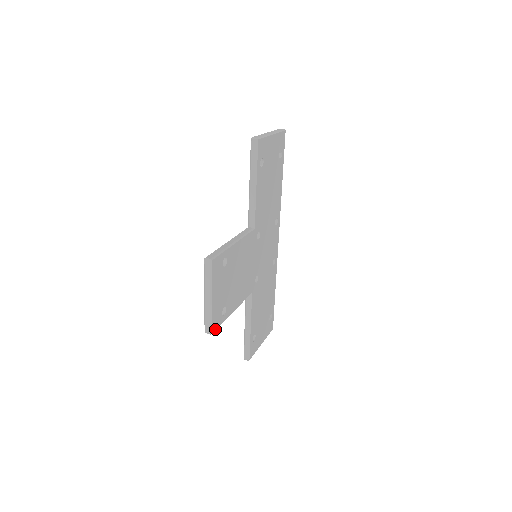
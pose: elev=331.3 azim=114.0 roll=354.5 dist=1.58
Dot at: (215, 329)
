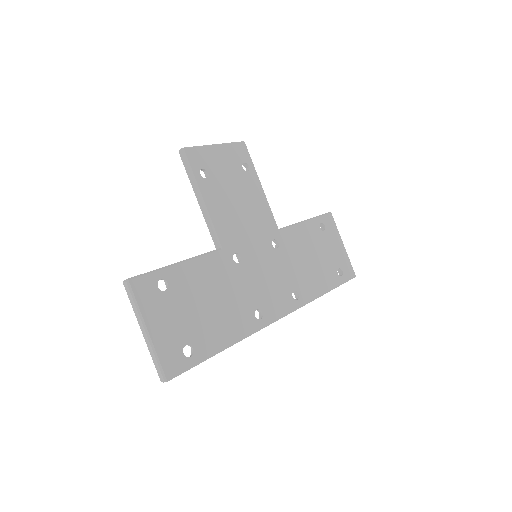
Dot at: (187, 156)
